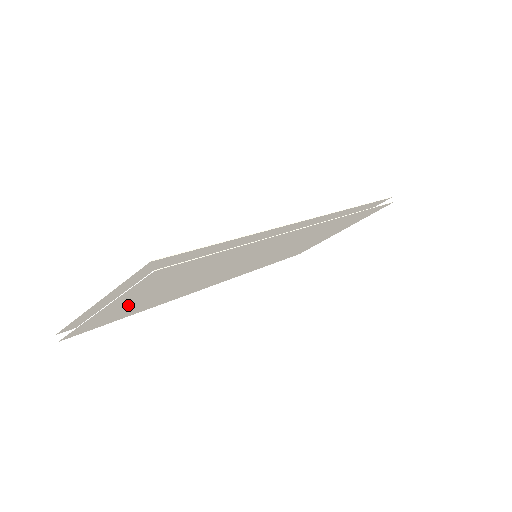
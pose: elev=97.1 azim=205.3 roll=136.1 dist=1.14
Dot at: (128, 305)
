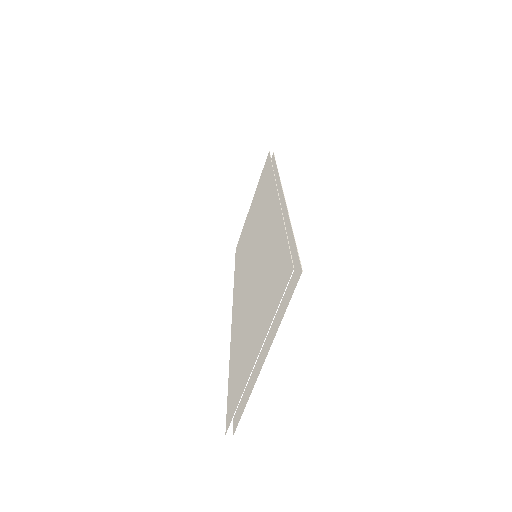
Dot at: occluded
